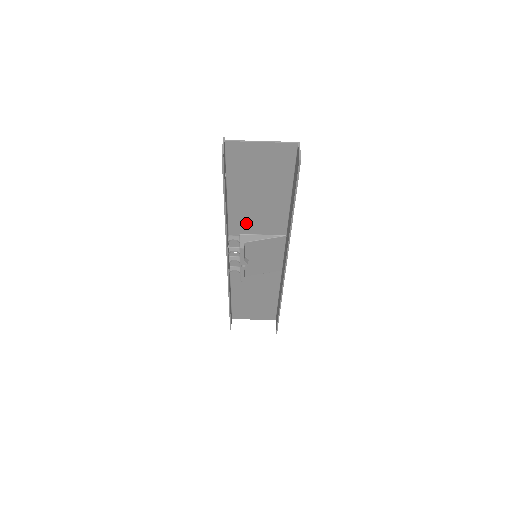
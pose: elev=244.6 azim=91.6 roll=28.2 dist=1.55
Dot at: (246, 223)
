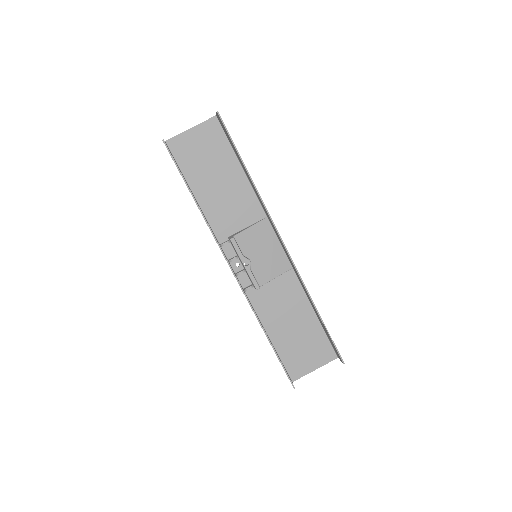
Dot at: (226, 220)
